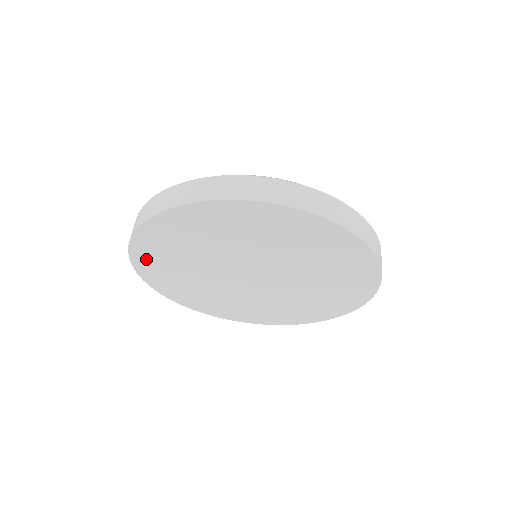
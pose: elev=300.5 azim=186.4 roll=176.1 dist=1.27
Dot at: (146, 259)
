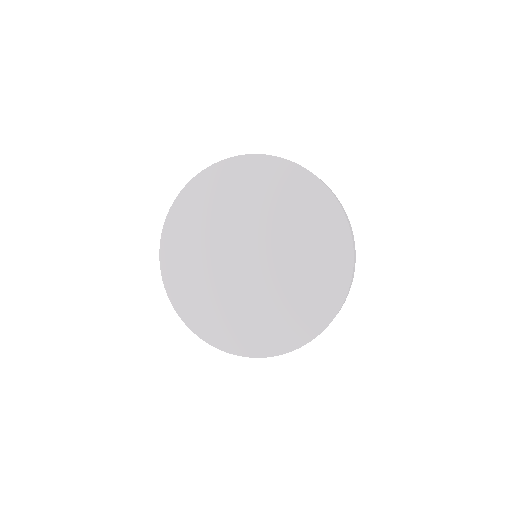
Dot at: (179, 292)
